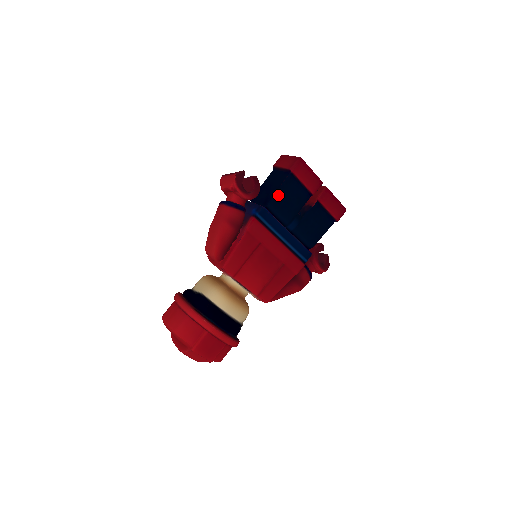
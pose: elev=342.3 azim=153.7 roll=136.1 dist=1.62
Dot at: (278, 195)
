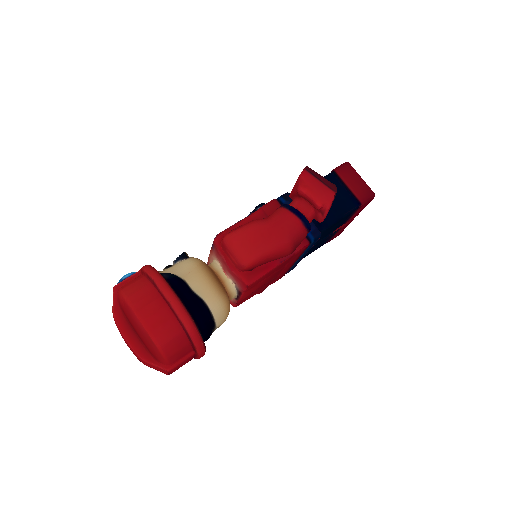
Dot at: (336, 223)
